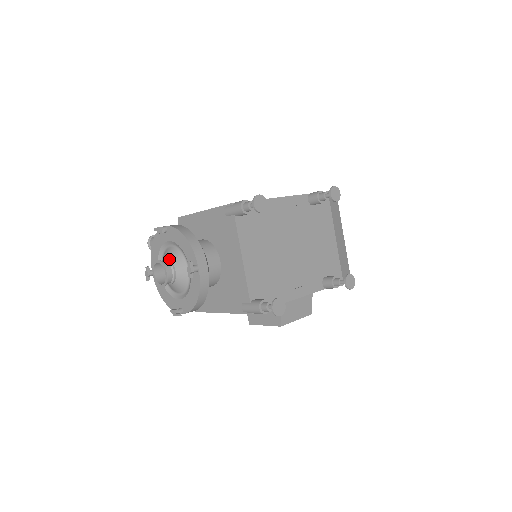
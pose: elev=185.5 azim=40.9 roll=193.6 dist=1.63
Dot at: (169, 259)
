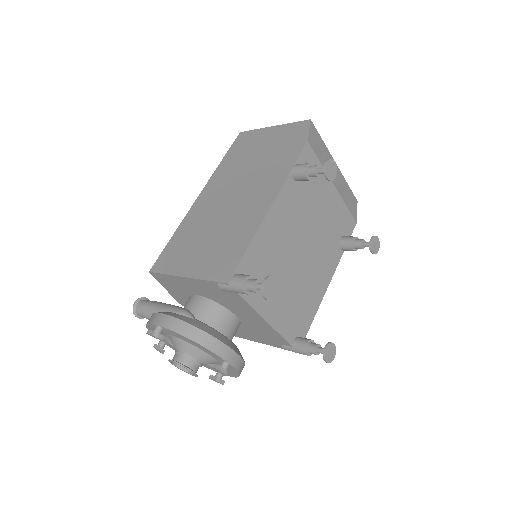
Dot at: (184, 352)
